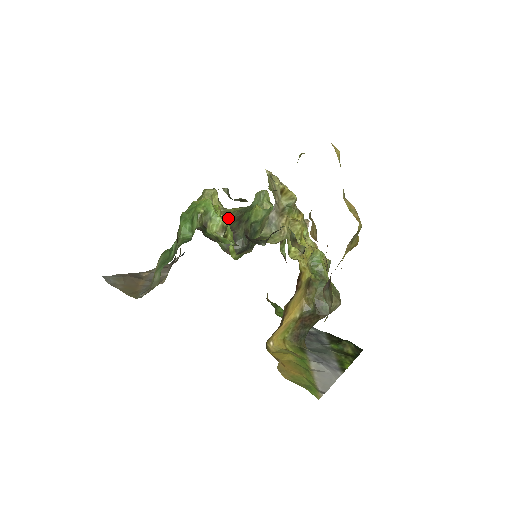
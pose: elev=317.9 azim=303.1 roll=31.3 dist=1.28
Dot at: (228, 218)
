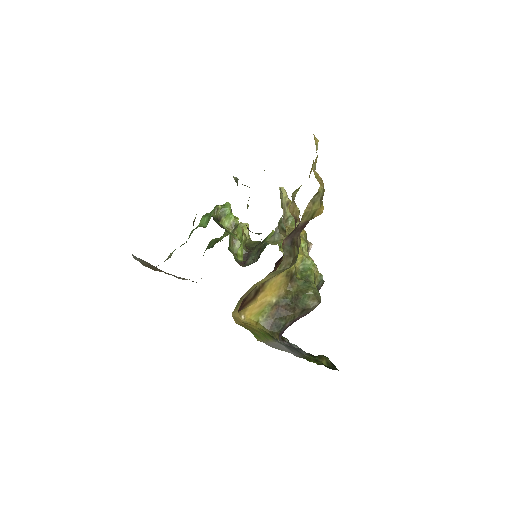
Dot at: (251, 246)
